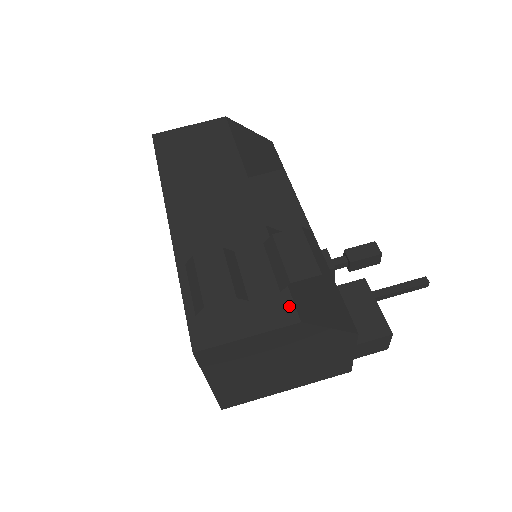
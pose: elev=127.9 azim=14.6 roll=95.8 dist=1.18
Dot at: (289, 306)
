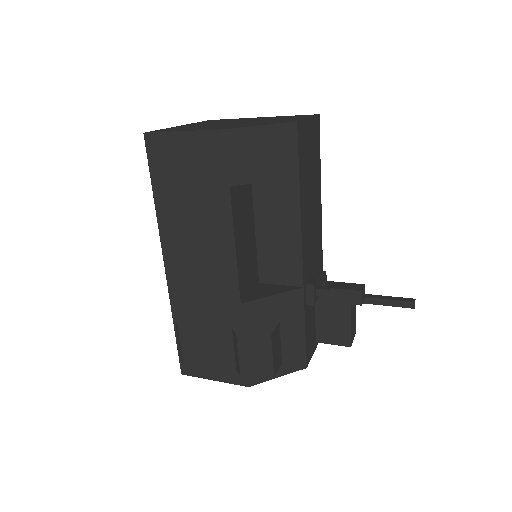
Dot at: occluded
